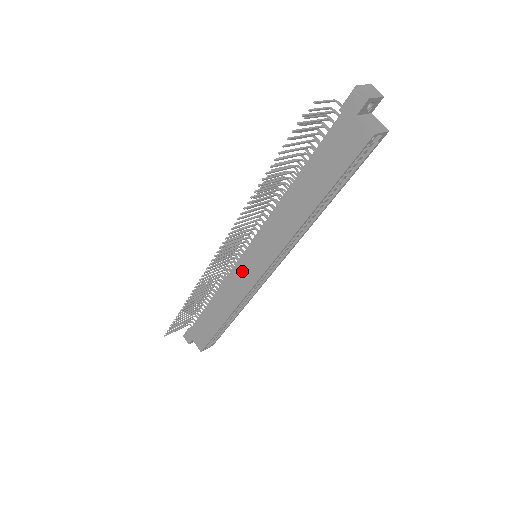
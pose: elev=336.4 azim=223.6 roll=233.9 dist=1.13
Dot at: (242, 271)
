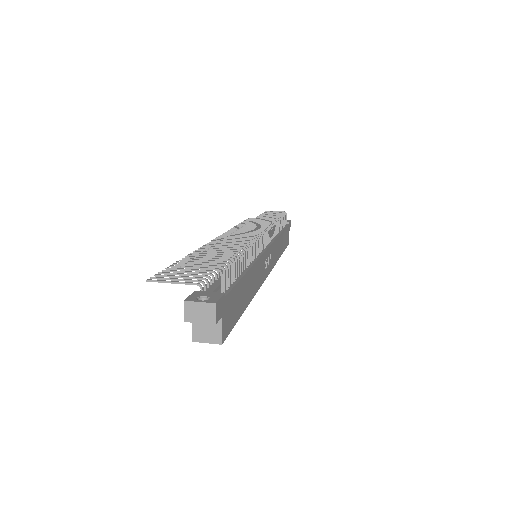
Dot at: occluded
